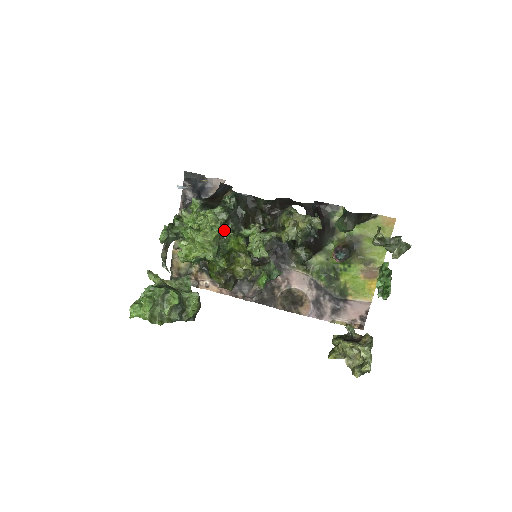
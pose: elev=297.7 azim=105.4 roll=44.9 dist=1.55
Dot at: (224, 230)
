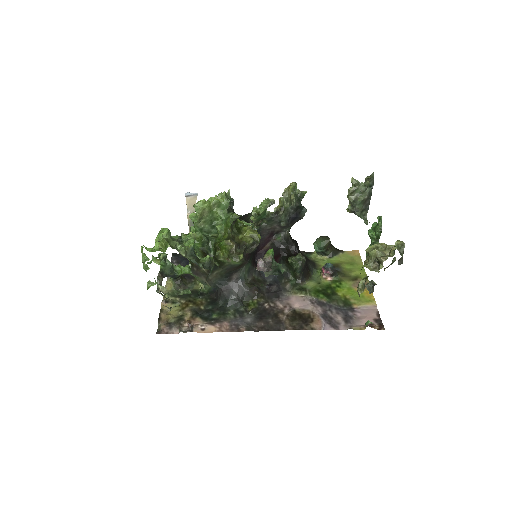
Dot at: occluded
